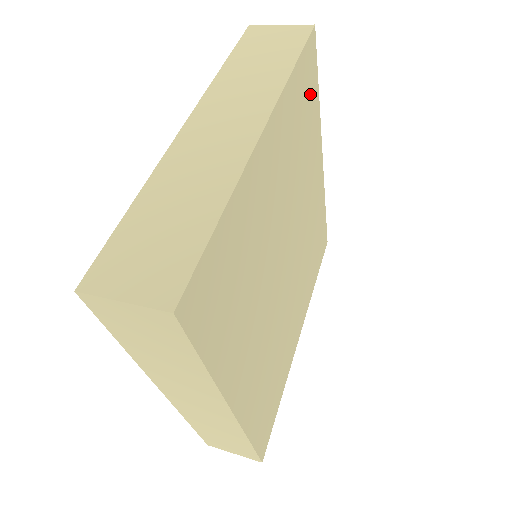
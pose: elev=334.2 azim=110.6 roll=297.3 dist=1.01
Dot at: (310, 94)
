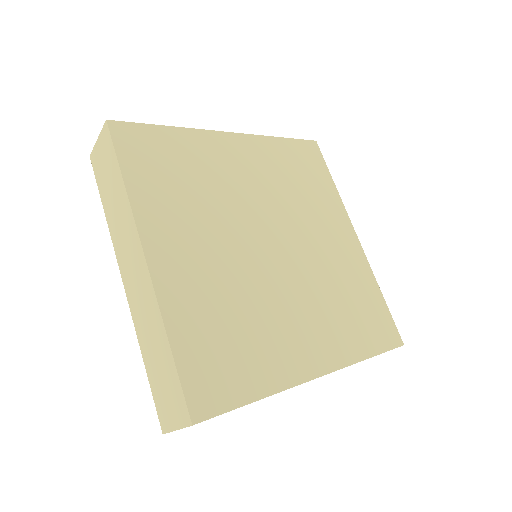
Dot at: (314, 170)
